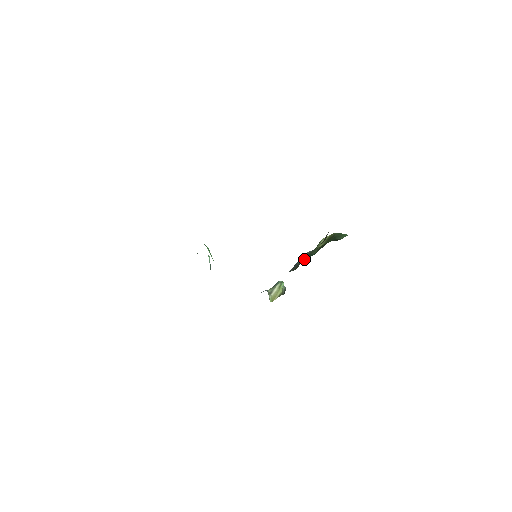
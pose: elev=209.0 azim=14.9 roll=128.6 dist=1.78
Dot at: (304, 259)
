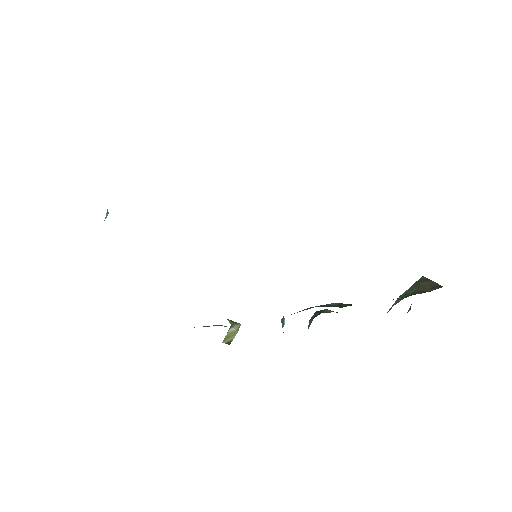
Dot at: occluded
